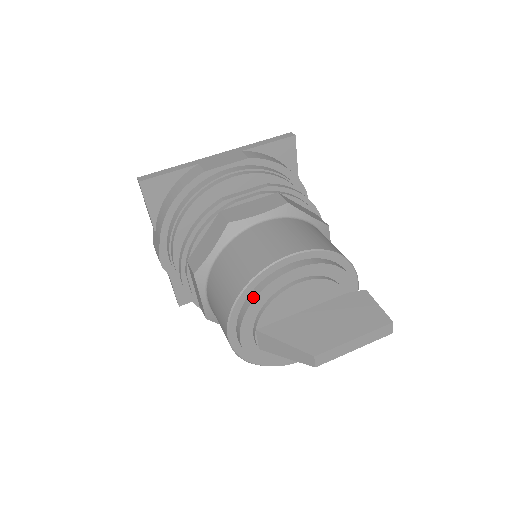
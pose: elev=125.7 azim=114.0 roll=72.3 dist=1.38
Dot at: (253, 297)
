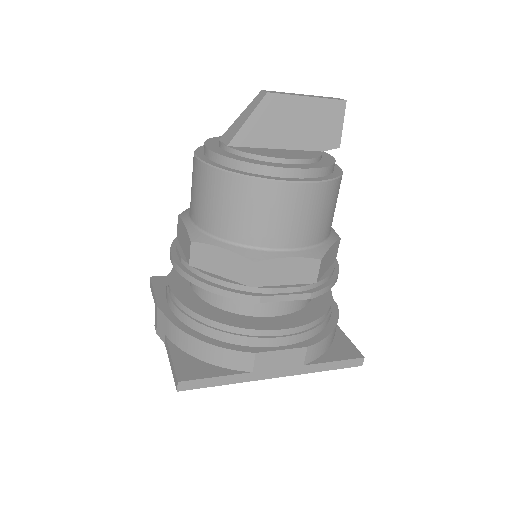
Dot at: occluded
